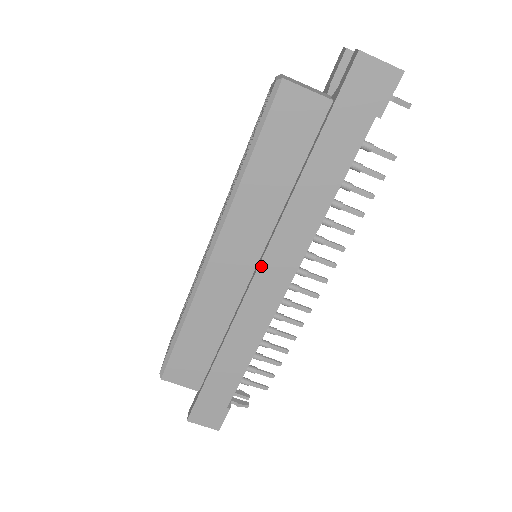
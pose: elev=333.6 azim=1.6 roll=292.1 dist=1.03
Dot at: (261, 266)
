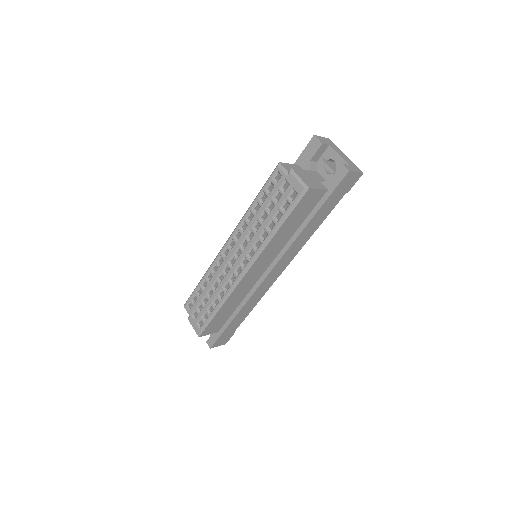
Dot at: (273, 269)
